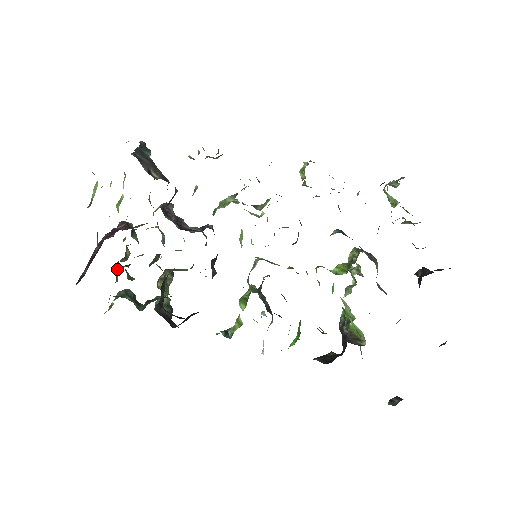
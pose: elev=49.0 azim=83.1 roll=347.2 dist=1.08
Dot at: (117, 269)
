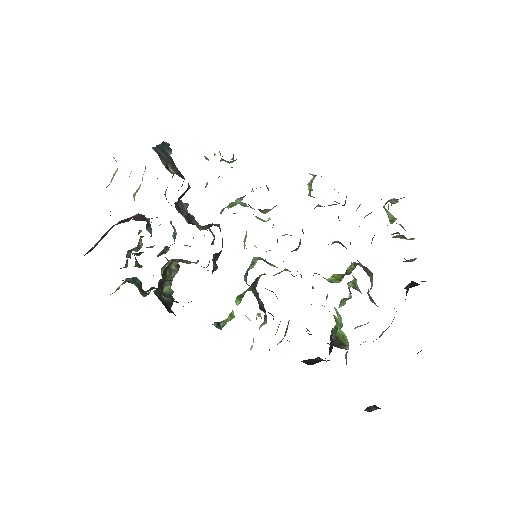
Dot at: (128, 257)
